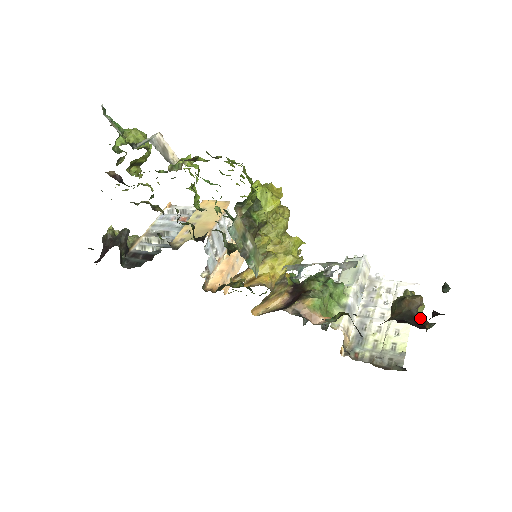
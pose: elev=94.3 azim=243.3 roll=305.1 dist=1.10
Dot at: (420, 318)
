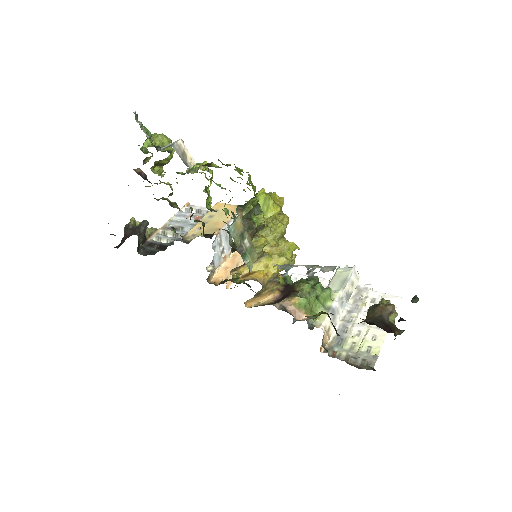
Dot at: (390, 324)
